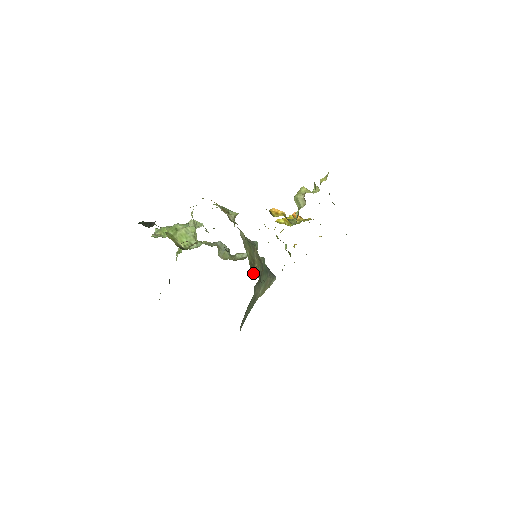
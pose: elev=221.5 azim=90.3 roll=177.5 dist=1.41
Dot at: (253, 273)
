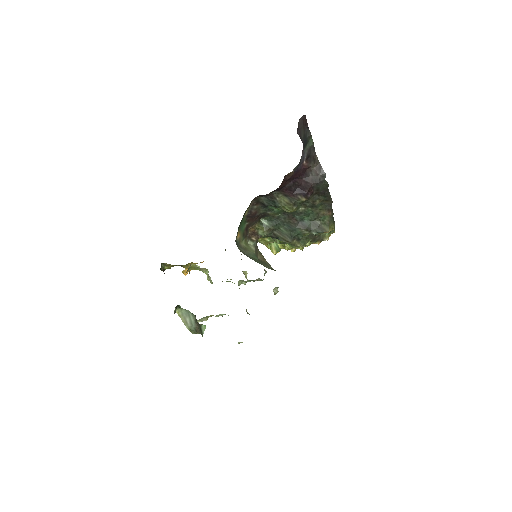
Dot at: occluded
